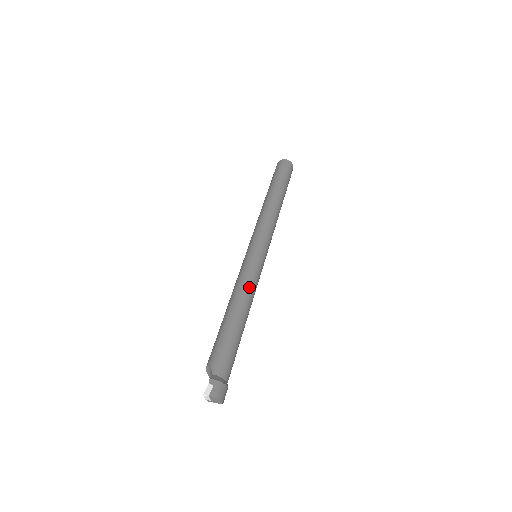
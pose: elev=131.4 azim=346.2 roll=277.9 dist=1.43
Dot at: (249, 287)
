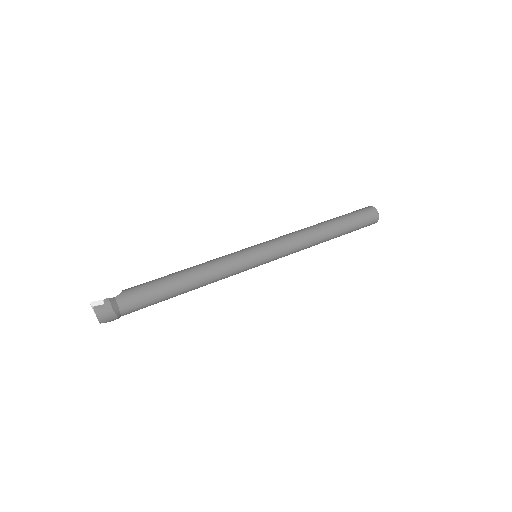
Dot at: (217, 269)
